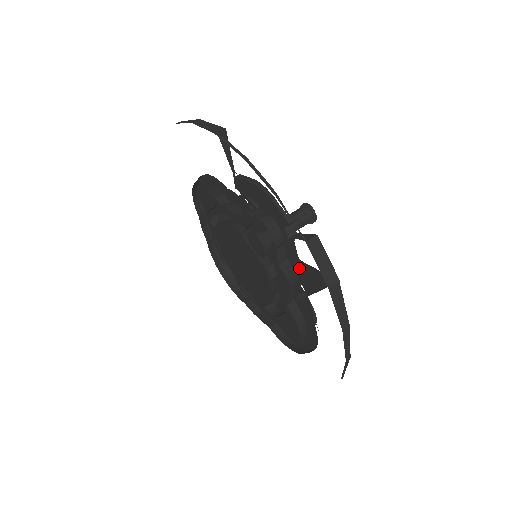
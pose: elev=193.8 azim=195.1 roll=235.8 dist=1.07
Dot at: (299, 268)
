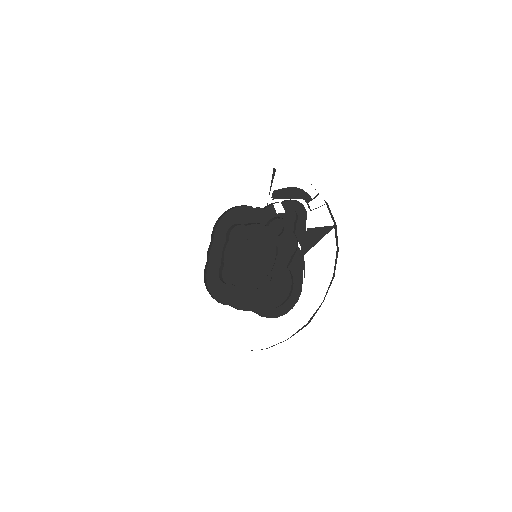
Dot at: (304, 235)
